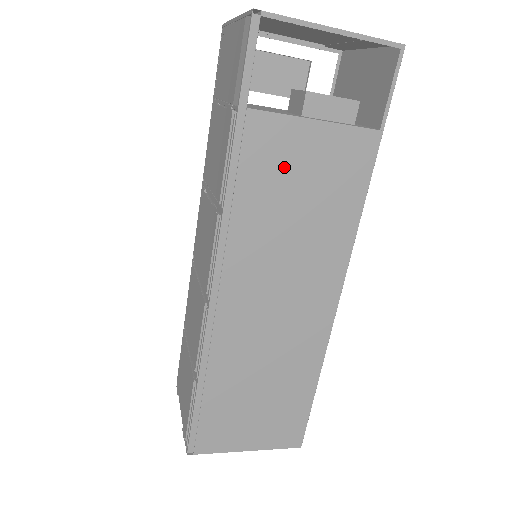
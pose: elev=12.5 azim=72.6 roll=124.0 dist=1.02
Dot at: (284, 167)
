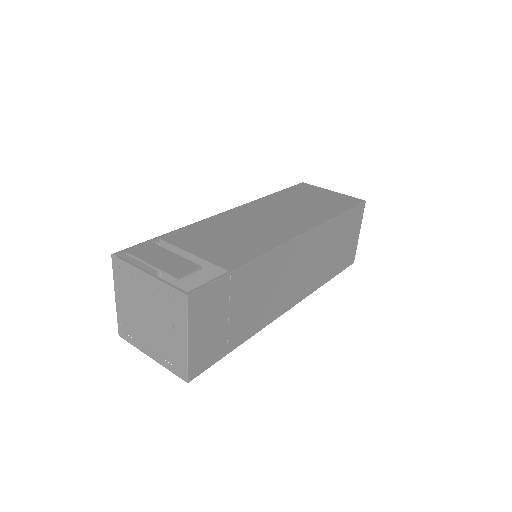
Dot at: occluded
